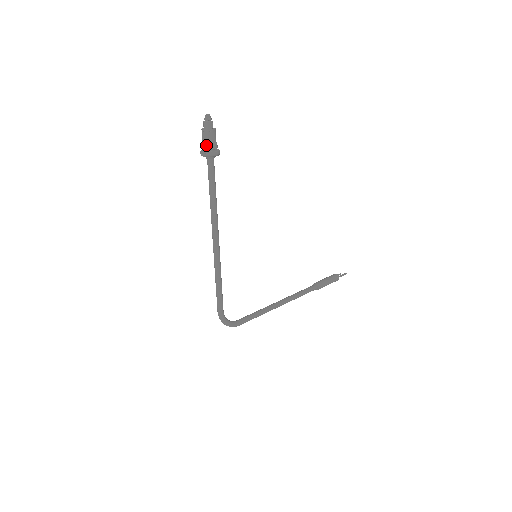
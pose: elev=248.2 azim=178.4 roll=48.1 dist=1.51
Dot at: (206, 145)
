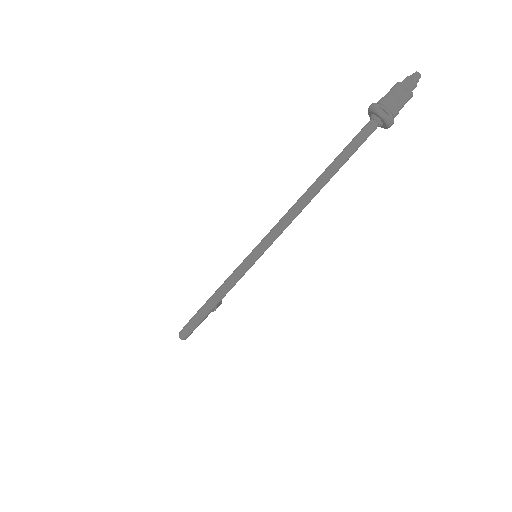
Dot at: (396, 107)
